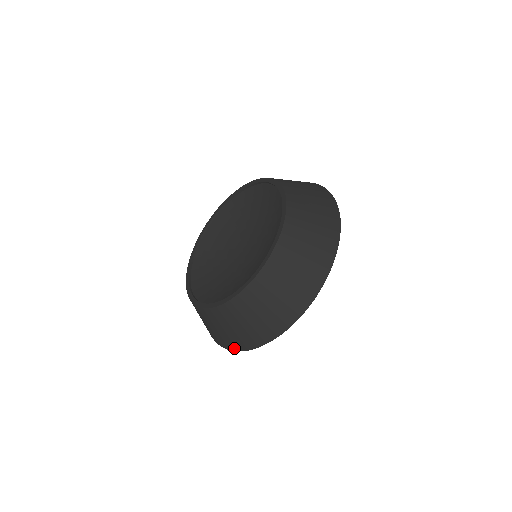
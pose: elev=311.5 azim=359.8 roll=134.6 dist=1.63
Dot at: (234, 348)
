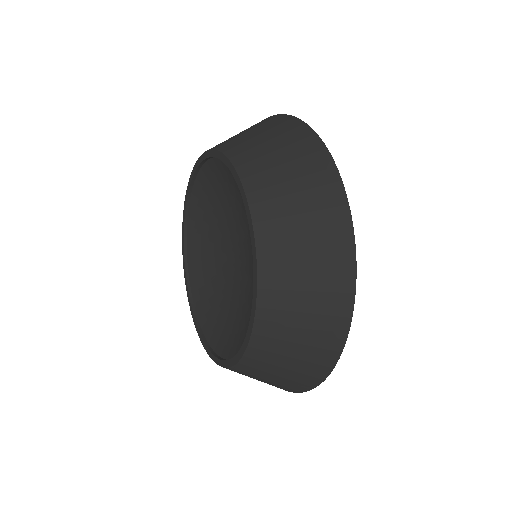
Dot at: occluded
